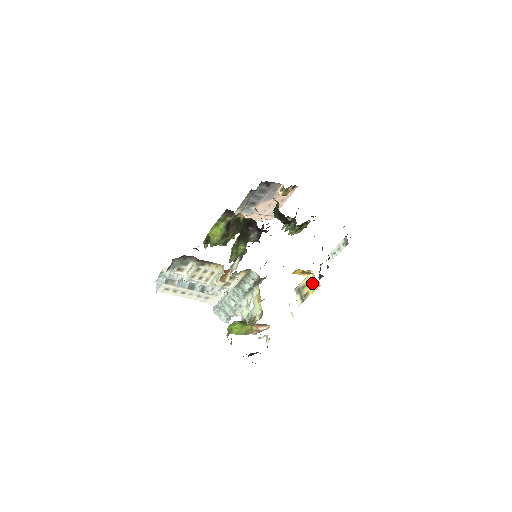
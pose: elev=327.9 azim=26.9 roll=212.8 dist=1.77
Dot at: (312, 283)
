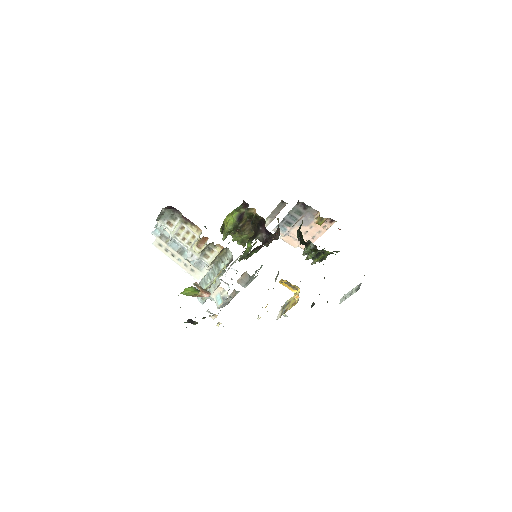
Dot at: (295, 300)
